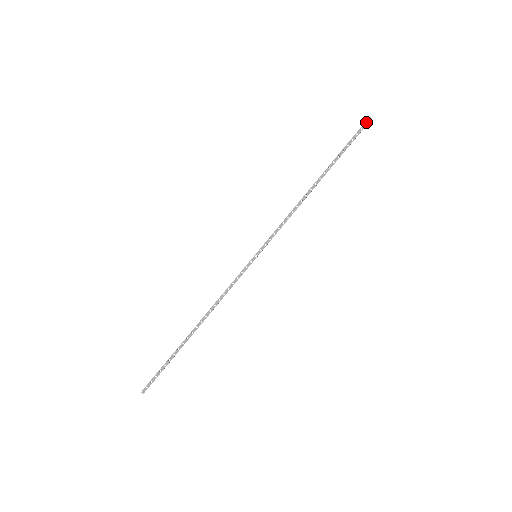
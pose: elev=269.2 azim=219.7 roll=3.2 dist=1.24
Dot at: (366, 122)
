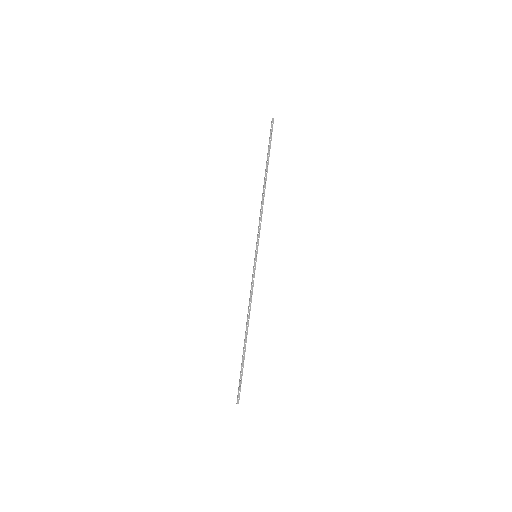
Dot at: (272, 122)
